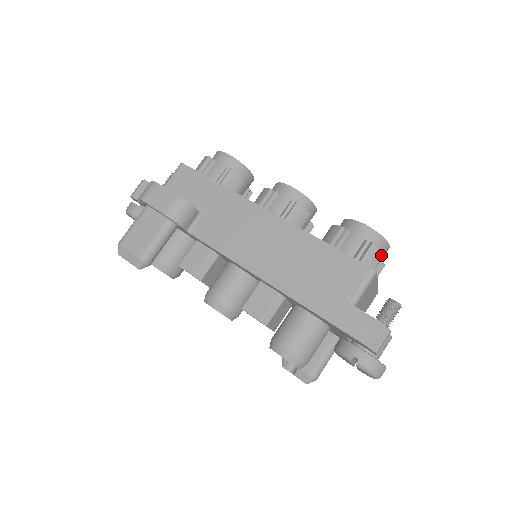
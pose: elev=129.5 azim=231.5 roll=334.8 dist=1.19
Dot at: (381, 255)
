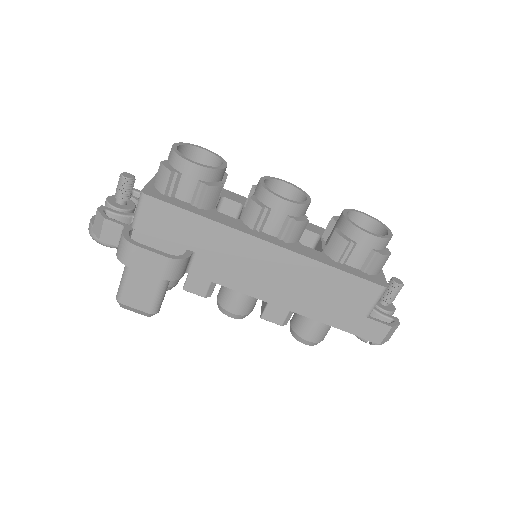
Dot at: (388, 257)
